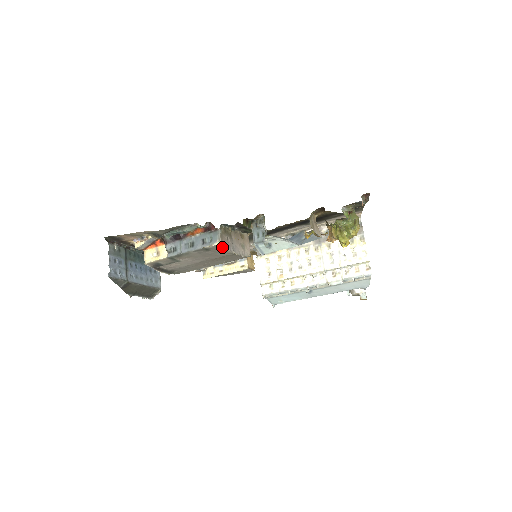
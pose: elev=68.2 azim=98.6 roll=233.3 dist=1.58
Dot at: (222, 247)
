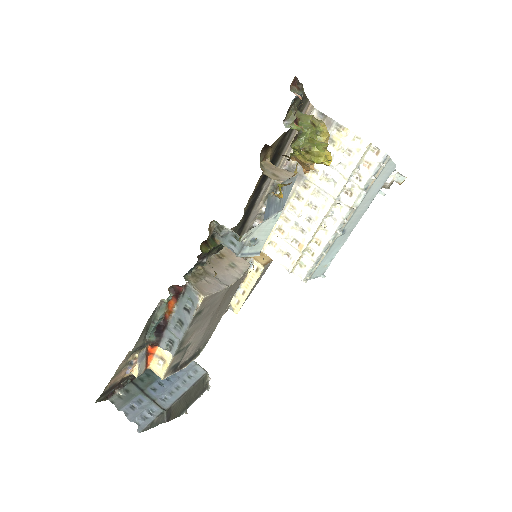
Dot at: (210, 296)
